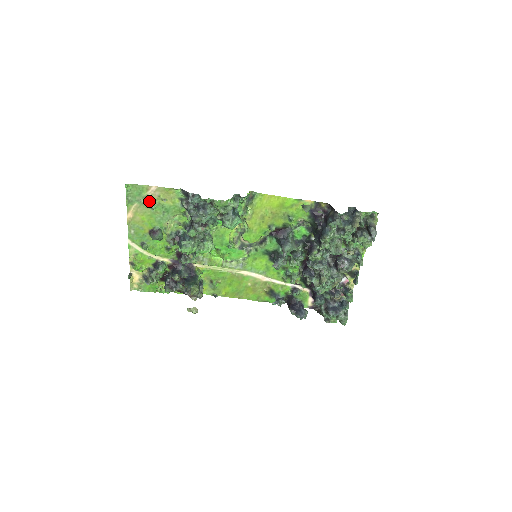
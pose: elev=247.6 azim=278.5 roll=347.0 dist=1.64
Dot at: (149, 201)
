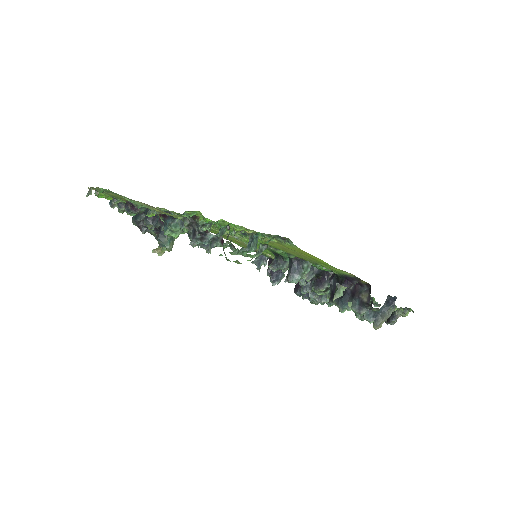
Dot at: (135, 202)
